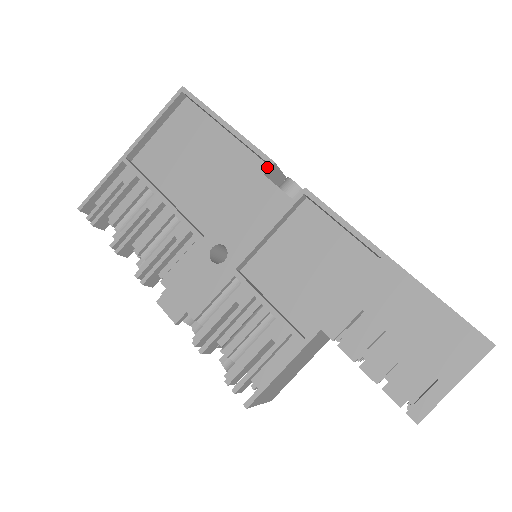
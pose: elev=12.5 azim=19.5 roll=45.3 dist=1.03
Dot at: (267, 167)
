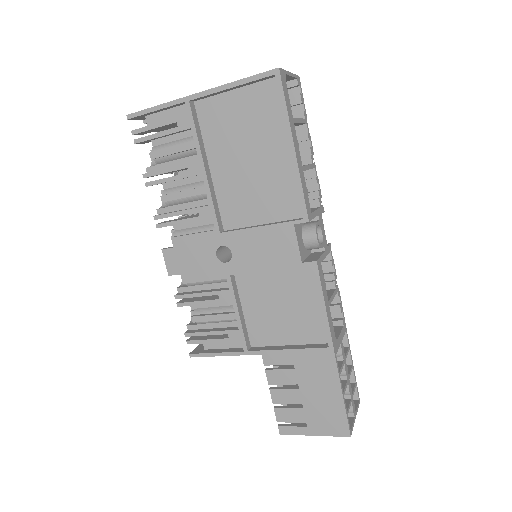
Dot at: (300, 220)
